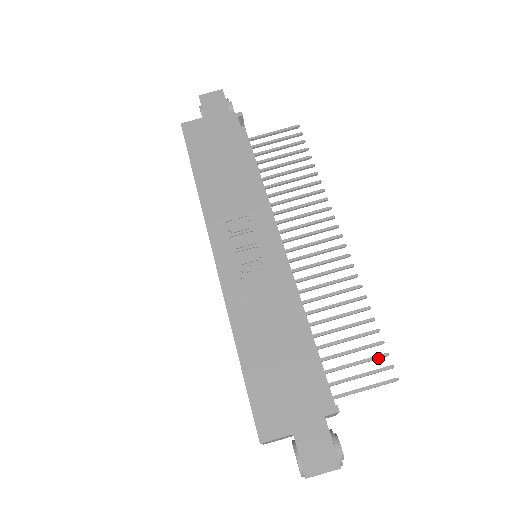
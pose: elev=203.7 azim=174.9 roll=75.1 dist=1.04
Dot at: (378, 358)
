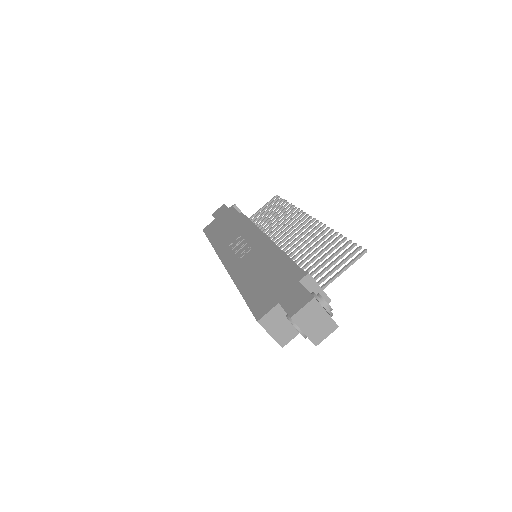
Dot at: (348, 249)
